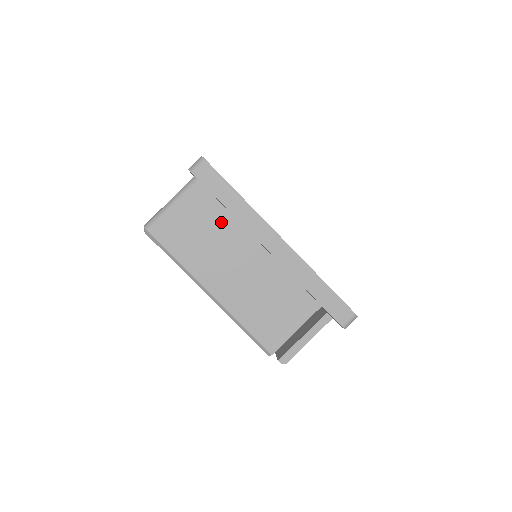
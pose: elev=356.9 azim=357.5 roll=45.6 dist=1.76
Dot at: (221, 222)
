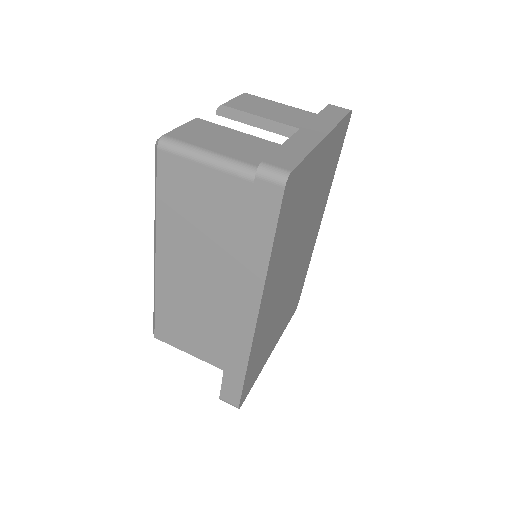
Dot at: (230, 237)
